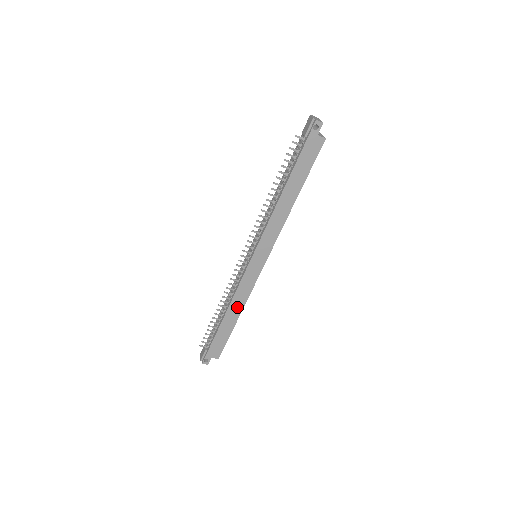
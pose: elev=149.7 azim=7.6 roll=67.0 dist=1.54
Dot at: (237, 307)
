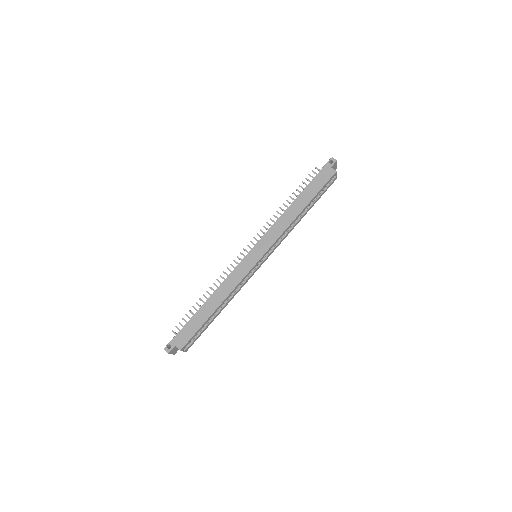
Dot at: (221, 295)
